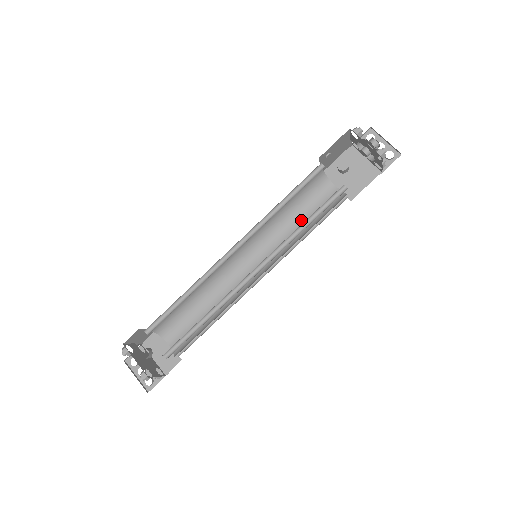
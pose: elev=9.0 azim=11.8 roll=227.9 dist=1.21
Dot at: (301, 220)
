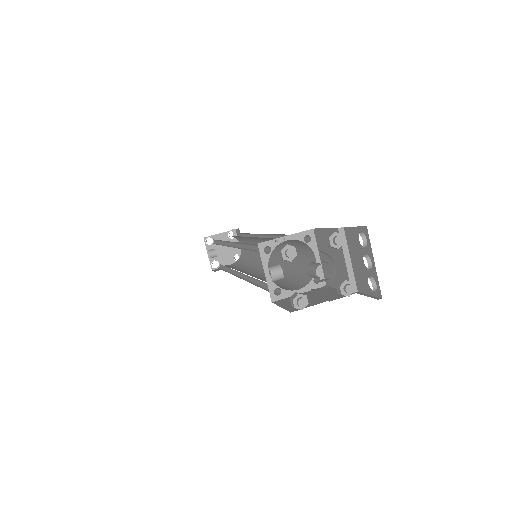
Dot at: occluded
